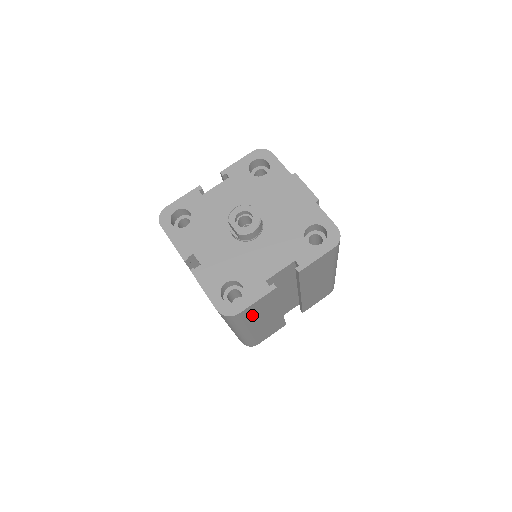
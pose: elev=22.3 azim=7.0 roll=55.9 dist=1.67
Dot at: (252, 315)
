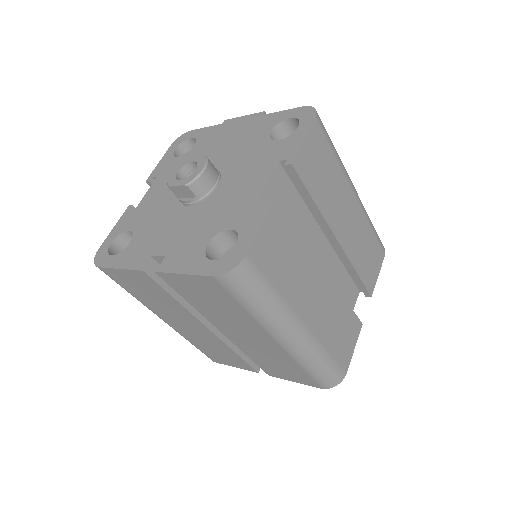
Dot at: (278, 271)
